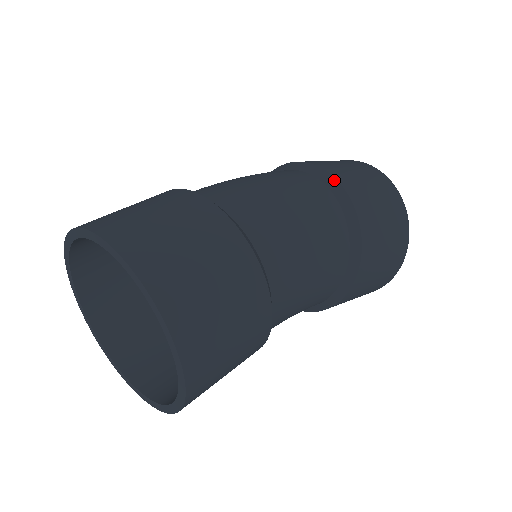
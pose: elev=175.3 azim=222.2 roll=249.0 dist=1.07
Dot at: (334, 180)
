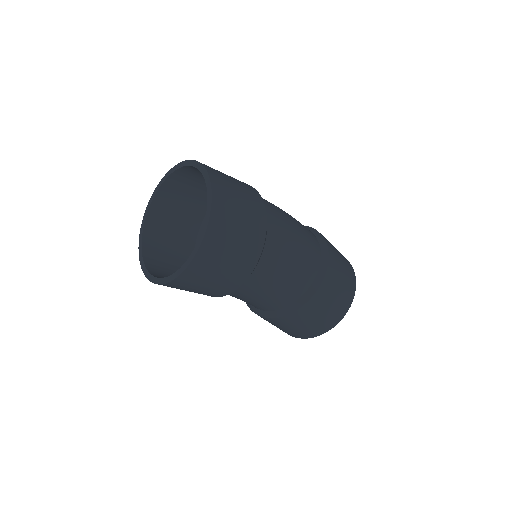
Dot at: (327, 248)
